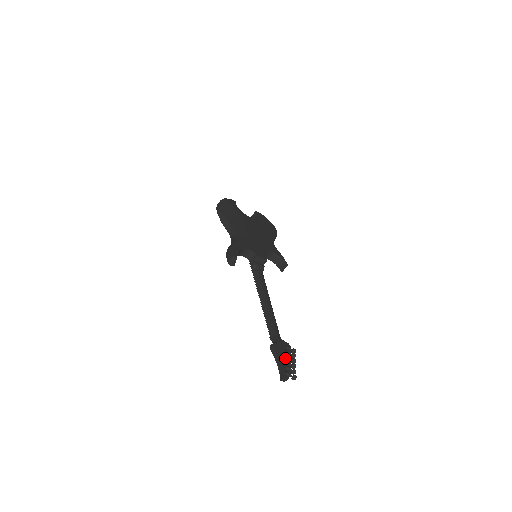
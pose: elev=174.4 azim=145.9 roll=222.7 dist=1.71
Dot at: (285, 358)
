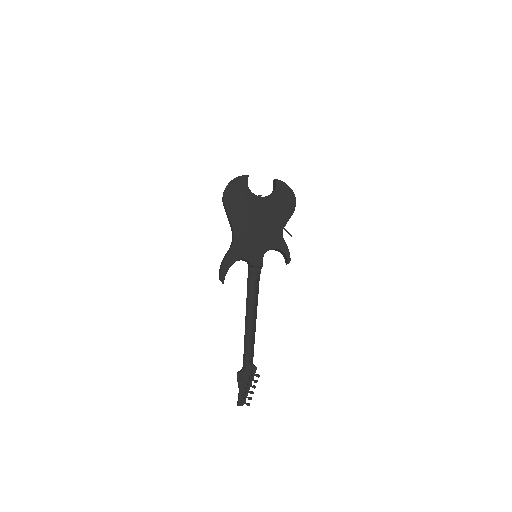
Dot at: (247, 385)
